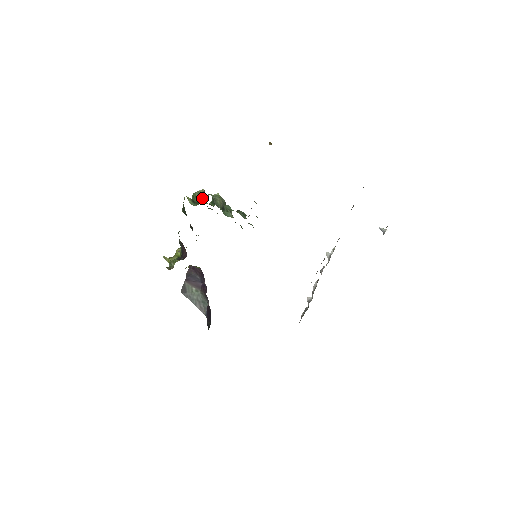
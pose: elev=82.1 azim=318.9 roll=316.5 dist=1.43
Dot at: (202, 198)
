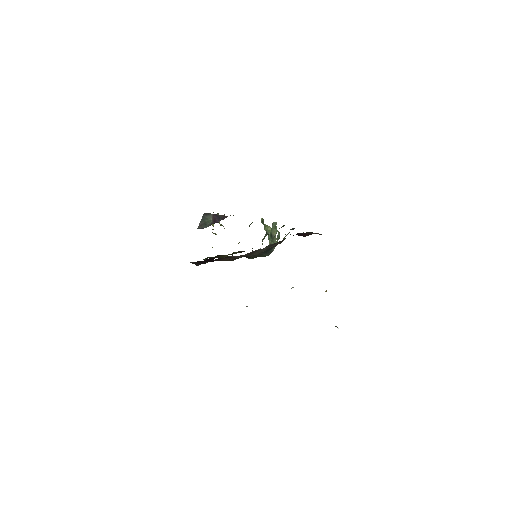
Dot at: (268, 229)
